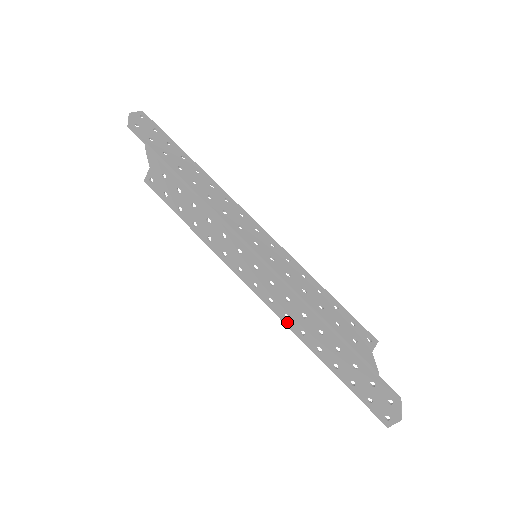
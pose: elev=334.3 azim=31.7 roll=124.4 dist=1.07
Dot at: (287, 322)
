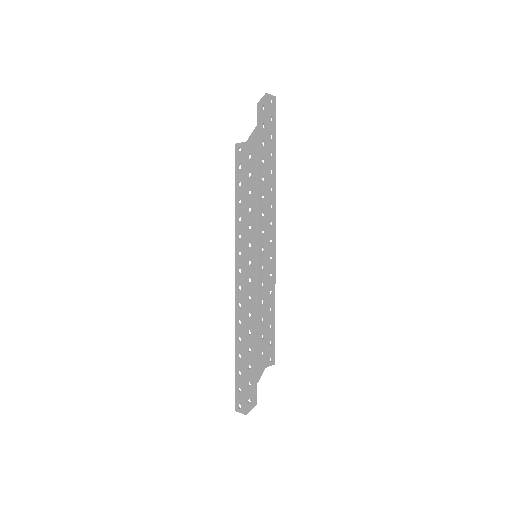
Dot at: (237, 308)
